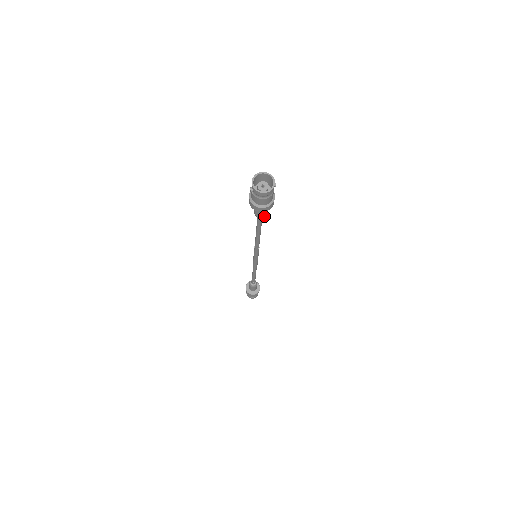
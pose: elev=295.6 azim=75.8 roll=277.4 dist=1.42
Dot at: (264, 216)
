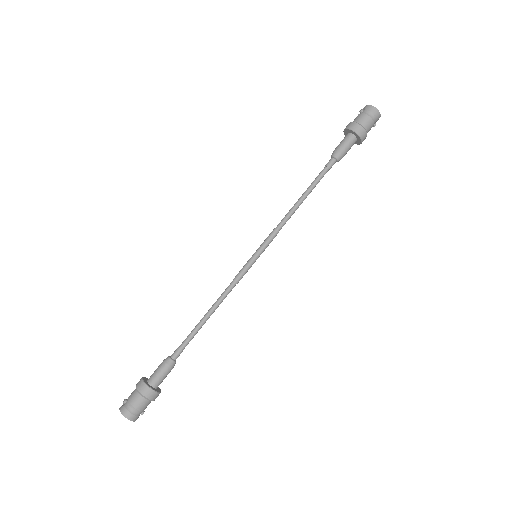
Dot at: occluded
